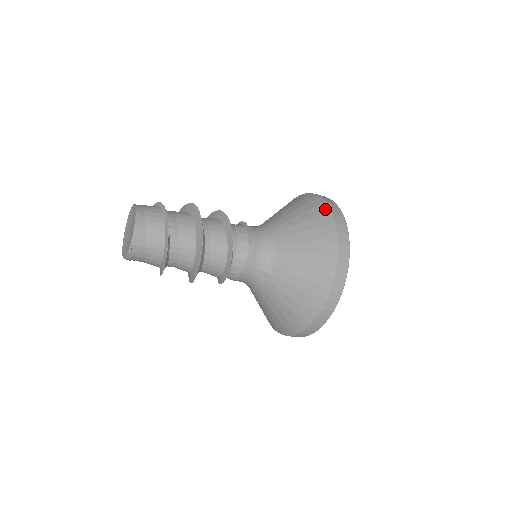
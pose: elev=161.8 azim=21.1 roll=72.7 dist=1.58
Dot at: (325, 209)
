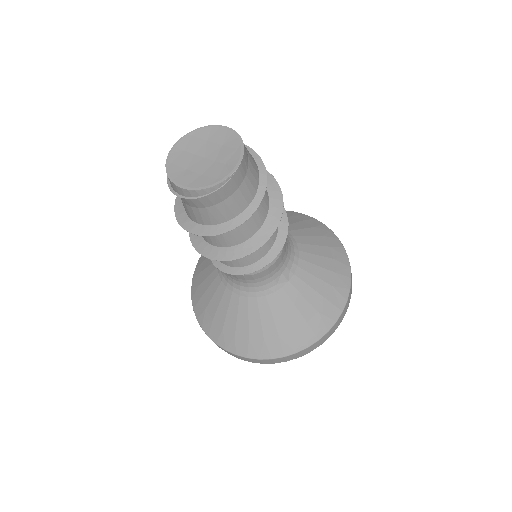
Dot at: (330, 232)
